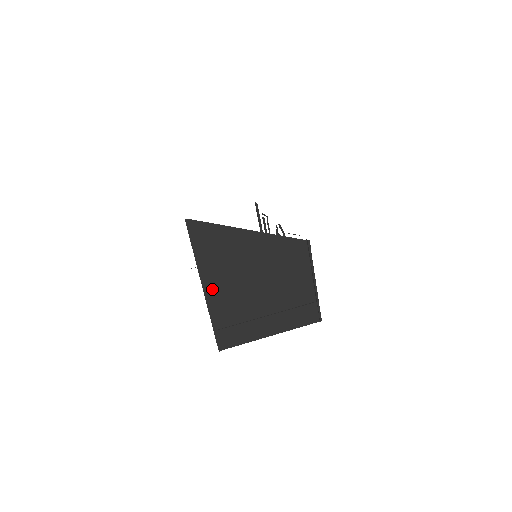
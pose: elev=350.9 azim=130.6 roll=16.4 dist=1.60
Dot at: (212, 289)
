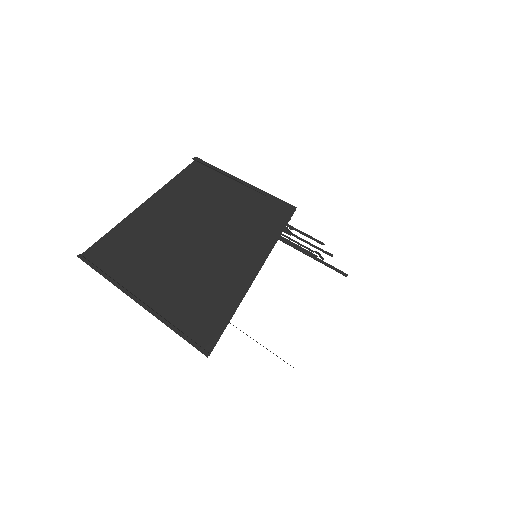
Dot at: (146, 294)
